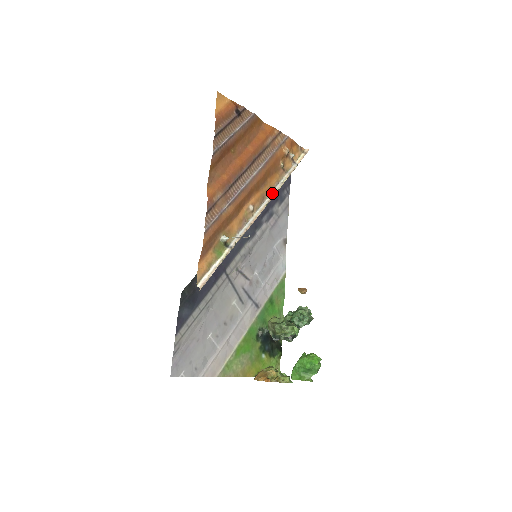
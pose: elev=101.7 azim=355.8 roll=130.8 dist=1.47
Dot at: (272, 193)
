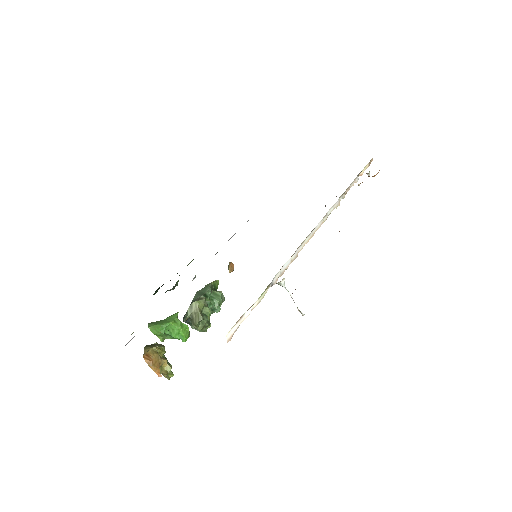
Dot at: (329, 213)
